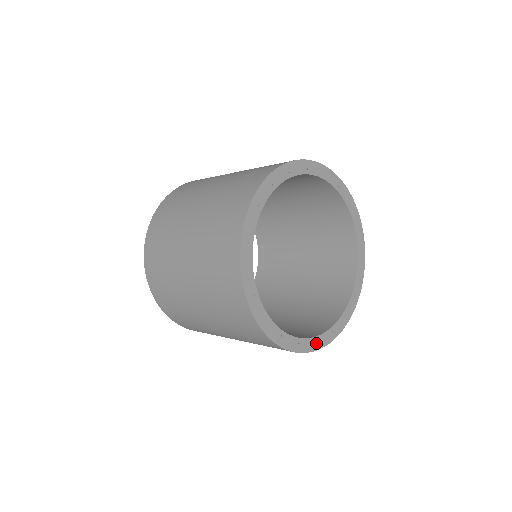
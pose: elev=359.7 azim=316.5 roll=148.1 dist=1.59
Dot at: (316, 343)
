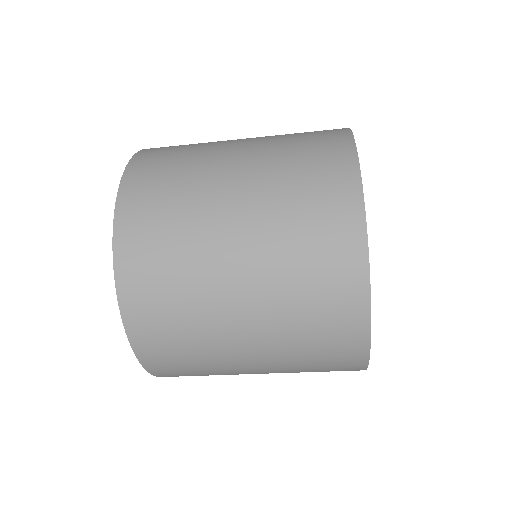
Dot at: occluded
